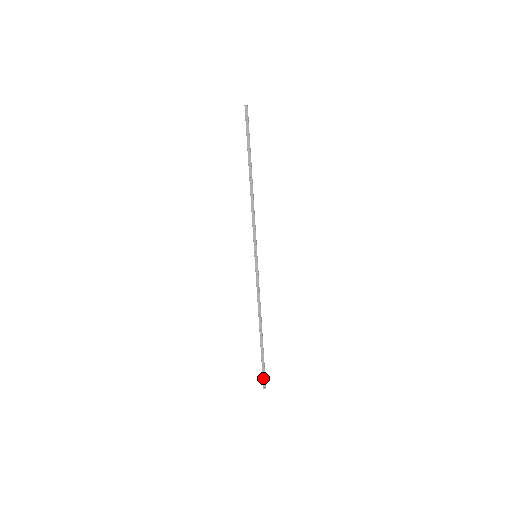
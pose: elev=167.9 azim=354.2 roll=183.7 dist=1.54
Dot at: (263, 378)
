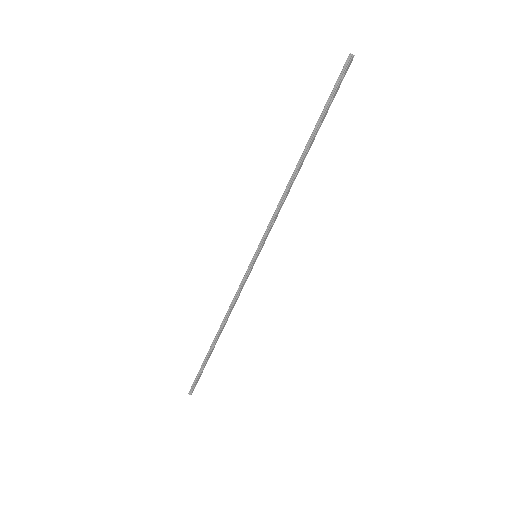
Dot at: (195, 386)
